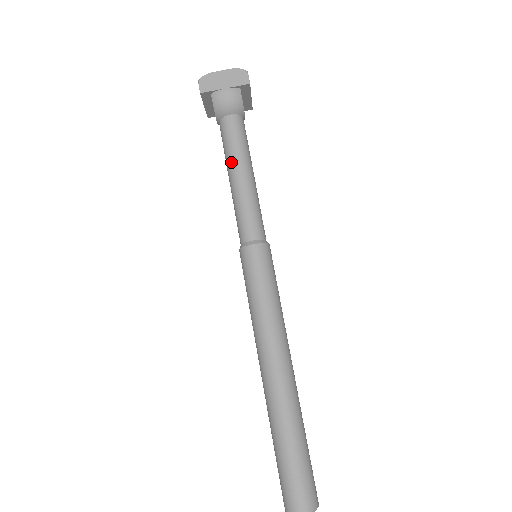
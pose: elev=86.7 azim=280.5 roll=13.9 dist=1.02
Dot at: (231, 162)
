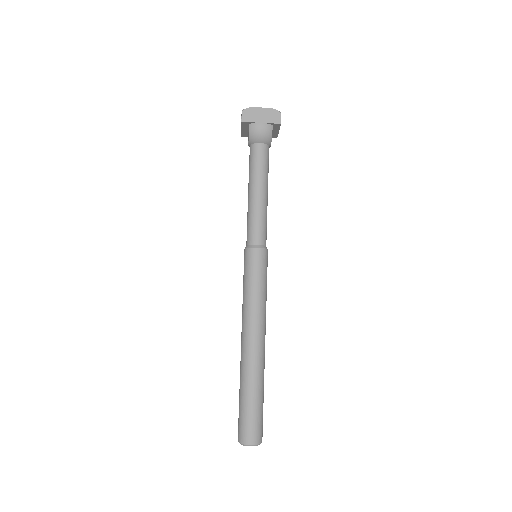
Dot at: (253, 180)
